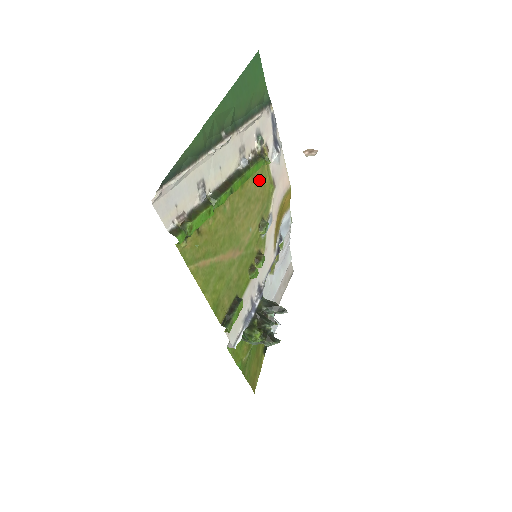
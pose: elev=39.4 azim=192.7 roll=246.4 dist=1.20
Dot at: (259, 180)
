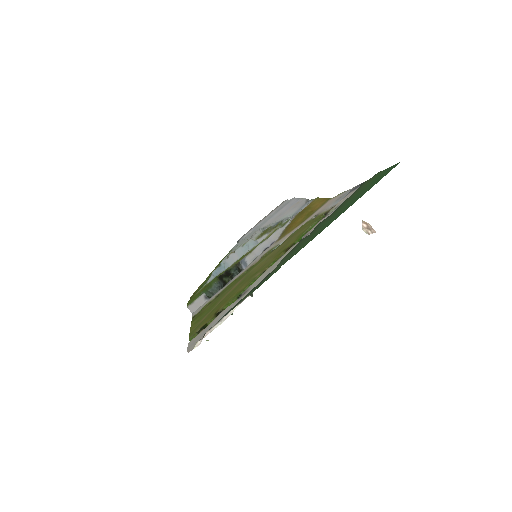
Dot at: (303, 229)
